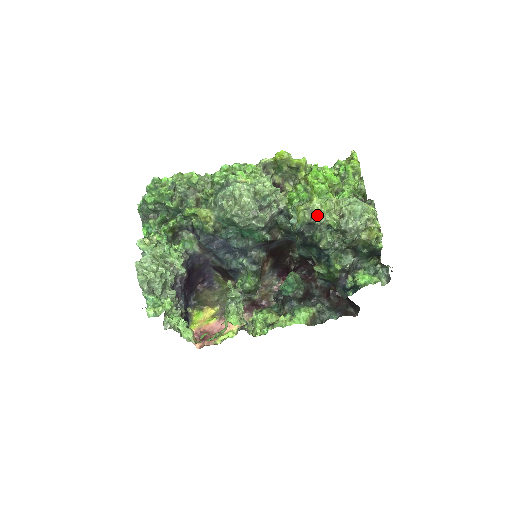
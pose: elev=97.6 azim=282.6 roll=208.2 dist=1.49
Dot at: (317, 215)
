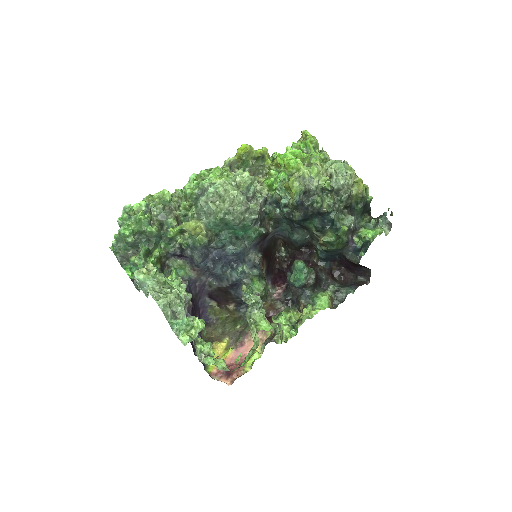
Dot at: (309, 181)
